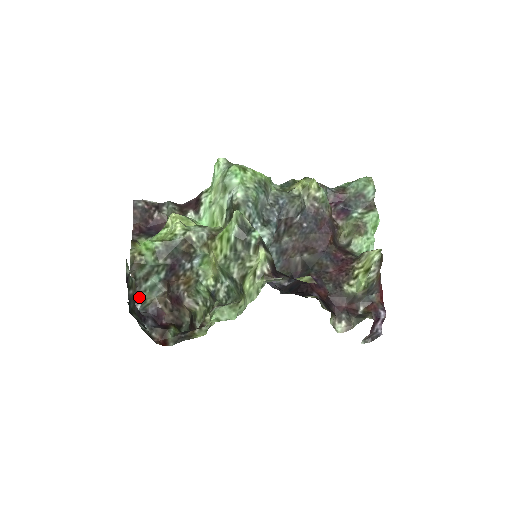
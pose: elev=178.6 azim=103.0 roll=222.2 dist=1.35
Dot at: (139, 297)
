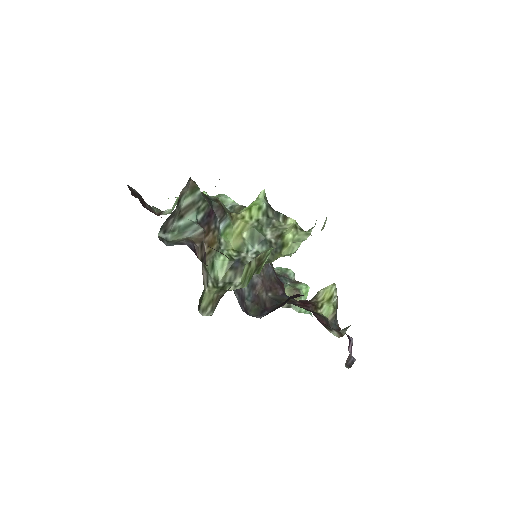
Dot at: (164, 236)
